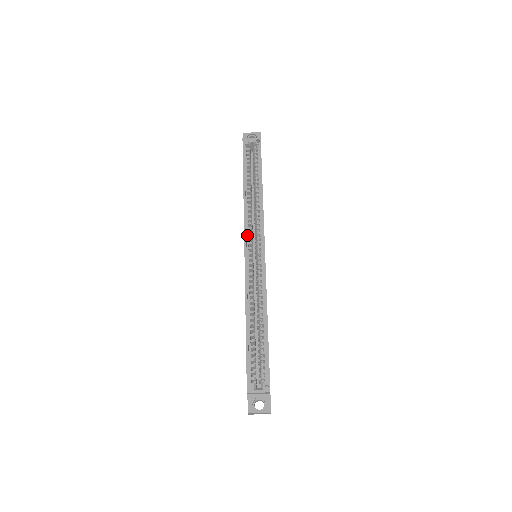
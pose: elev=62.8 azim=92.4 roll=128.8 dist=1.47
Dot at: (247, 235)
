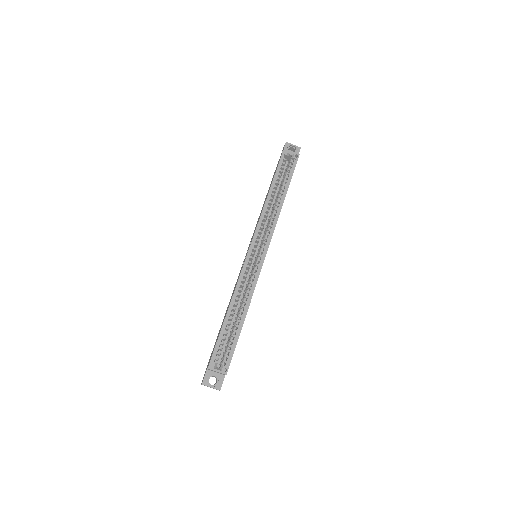
Dot at: (256, 236)
